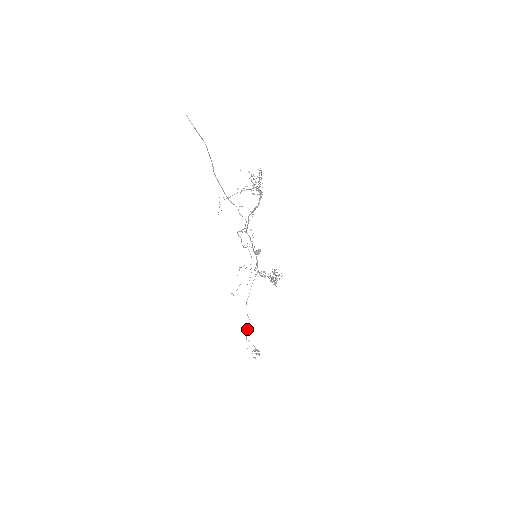
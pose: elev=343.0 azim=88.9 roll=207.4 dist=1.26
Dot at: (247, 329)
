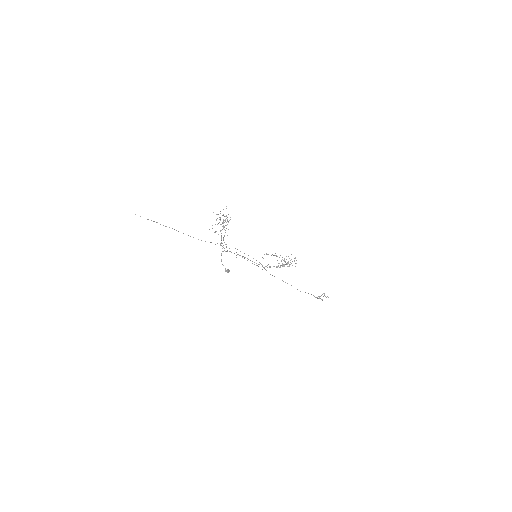
Dot at: occluded
